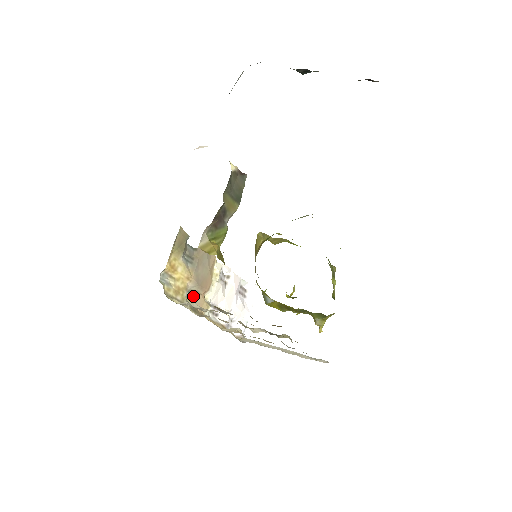
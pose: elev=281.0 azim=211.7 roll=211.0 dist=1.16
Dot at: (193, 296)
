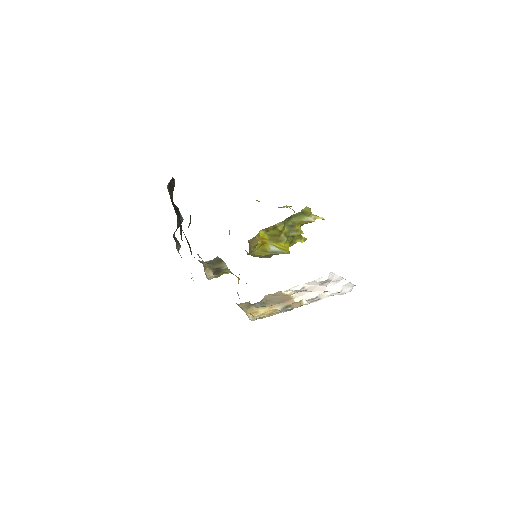
Dot at: (288, 309)
